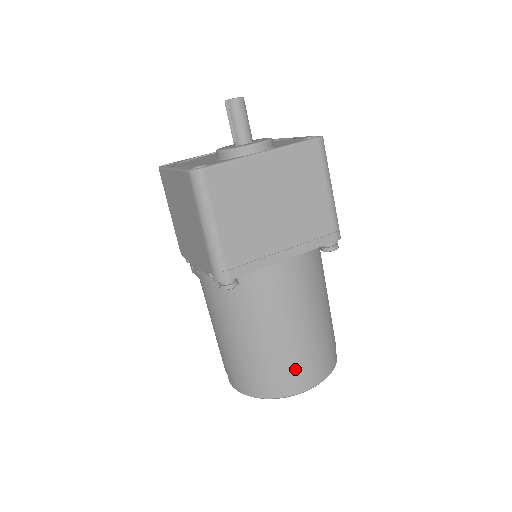
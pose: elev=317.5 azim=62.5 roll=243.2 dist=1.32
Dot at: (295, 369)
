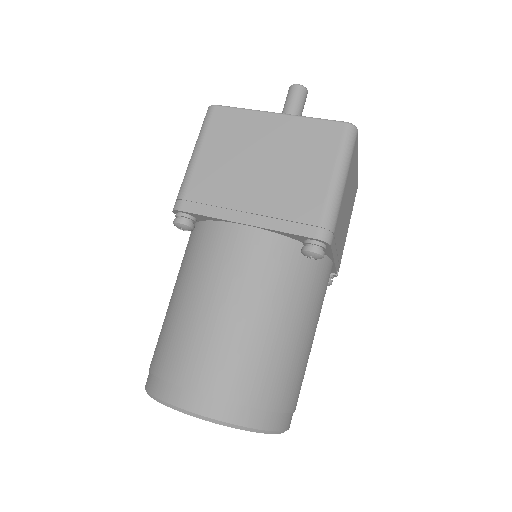
Dot at: (188, 367)
